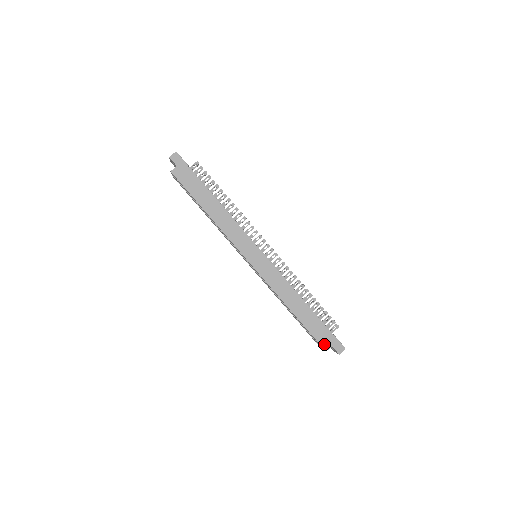
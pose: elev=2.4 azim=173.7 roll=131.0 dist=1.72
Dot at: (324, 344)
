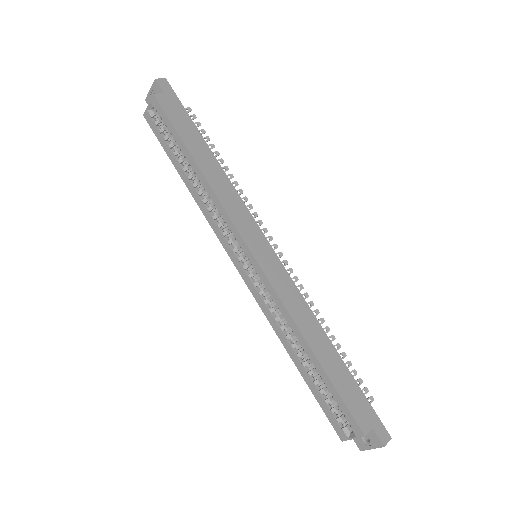
Dot at: (361, 421)
